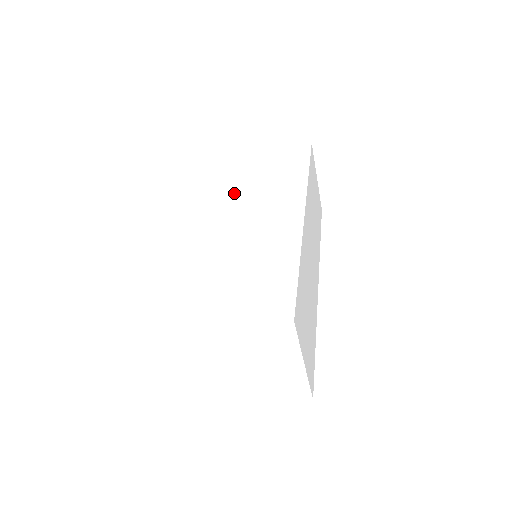
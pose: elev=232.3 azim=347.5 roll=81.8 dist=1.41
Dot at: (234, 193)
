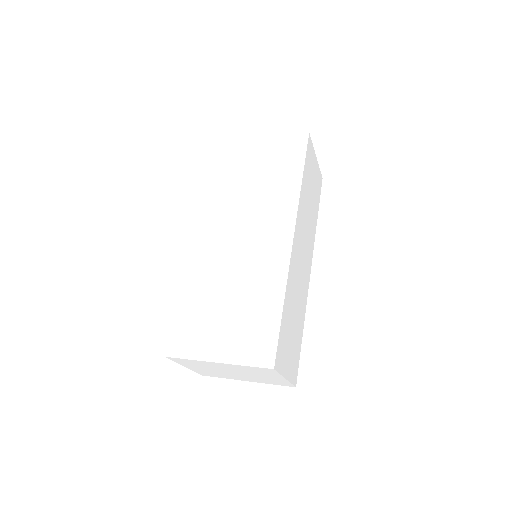
Dot at: (234, 202)
